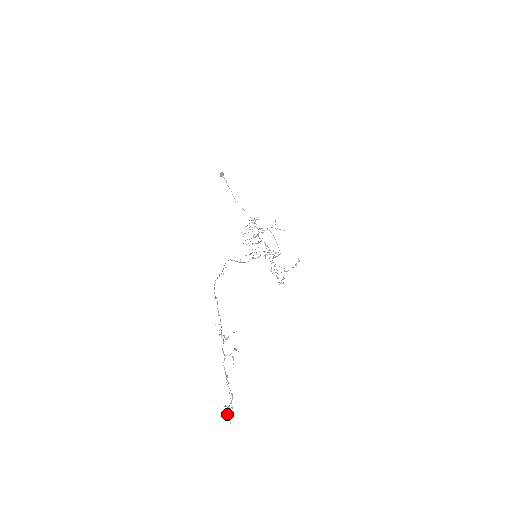
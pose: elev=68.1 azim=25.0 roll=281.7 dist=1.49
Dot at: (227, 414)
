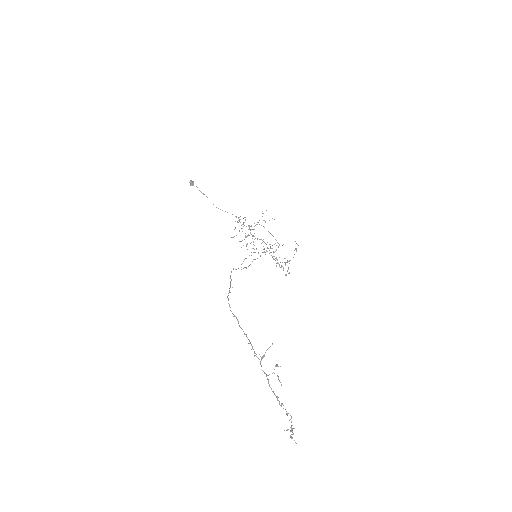
Dot at: (290, 436)
